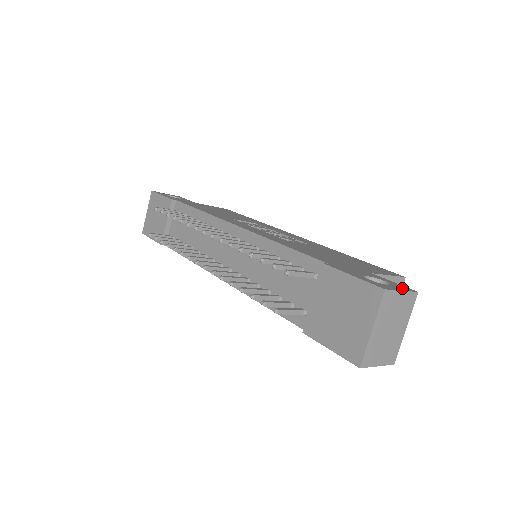
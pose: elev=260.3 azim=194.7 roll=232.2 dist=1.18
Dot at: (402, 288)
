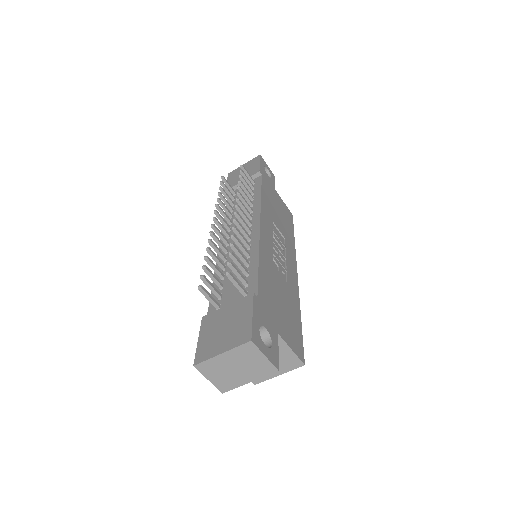
Dot at: (271, 356)
